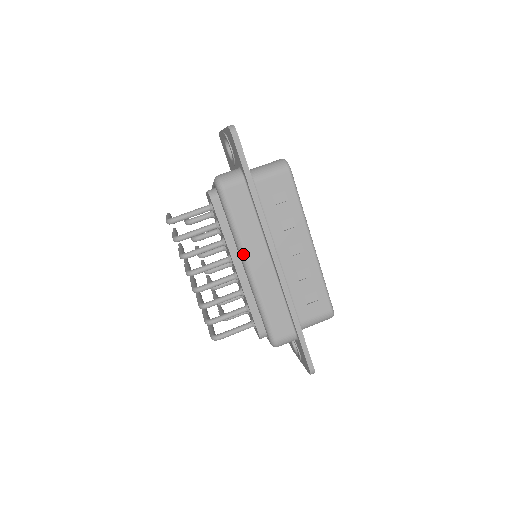
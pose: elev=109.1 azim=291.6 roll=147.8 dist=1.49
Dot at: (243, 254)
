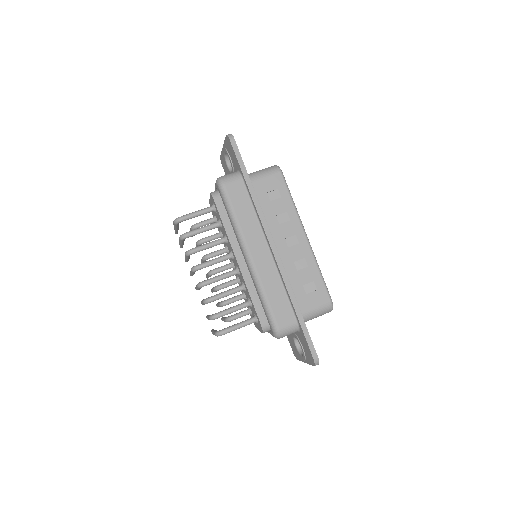
Dot at: (243, 243)
